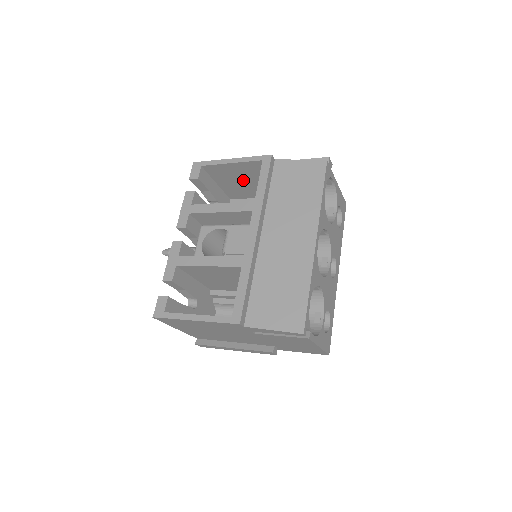
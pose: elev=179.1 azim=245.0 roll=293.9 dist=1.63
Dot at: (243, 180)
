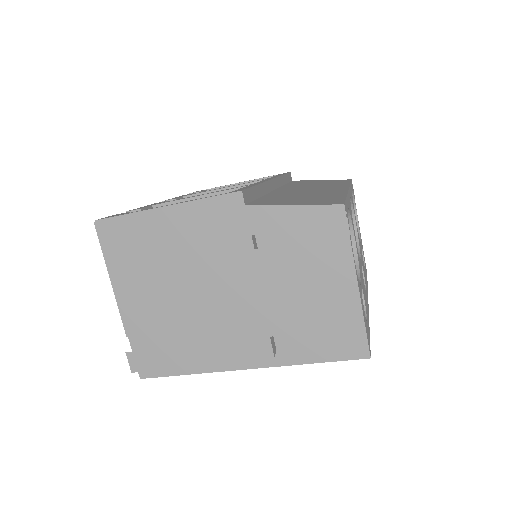
Dot at: occluded
